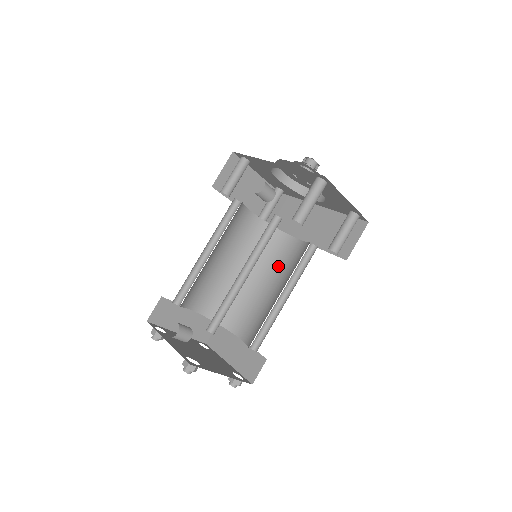
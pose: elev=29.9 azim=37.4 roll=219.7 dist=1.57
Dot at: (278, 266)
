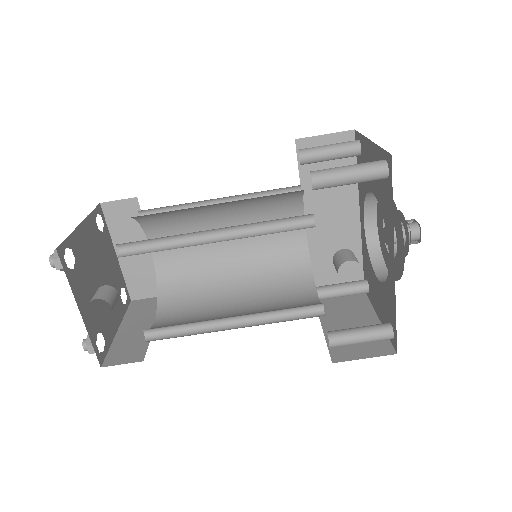
Dot at: occluded
